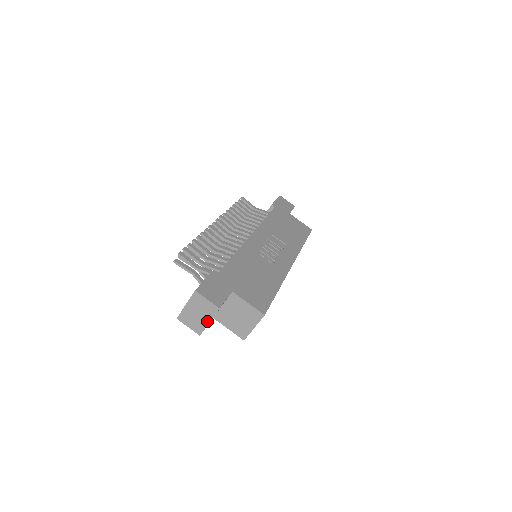
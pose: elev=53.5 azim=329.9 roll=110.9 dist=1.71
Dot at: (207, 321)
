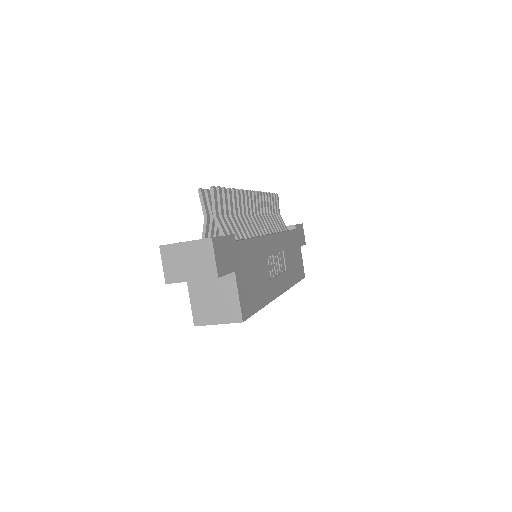
Dot at: (190, 277)
